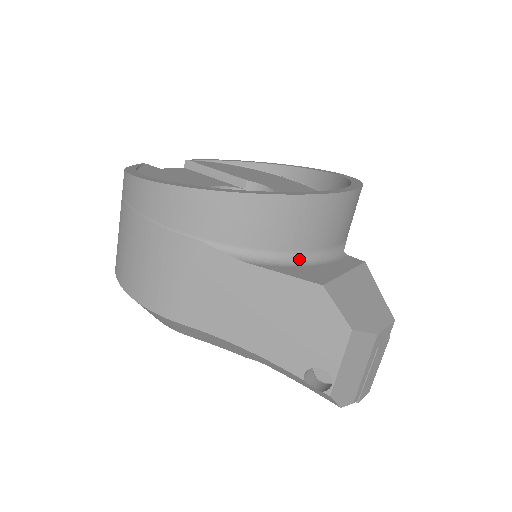
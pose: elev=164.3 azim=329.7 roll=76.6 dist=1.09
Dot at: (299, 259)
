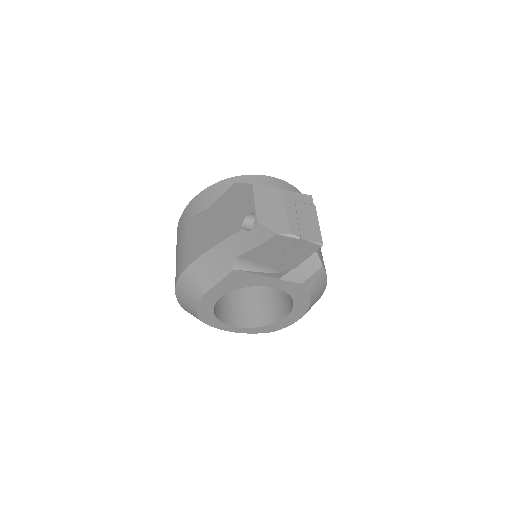
Dot at: occluded
